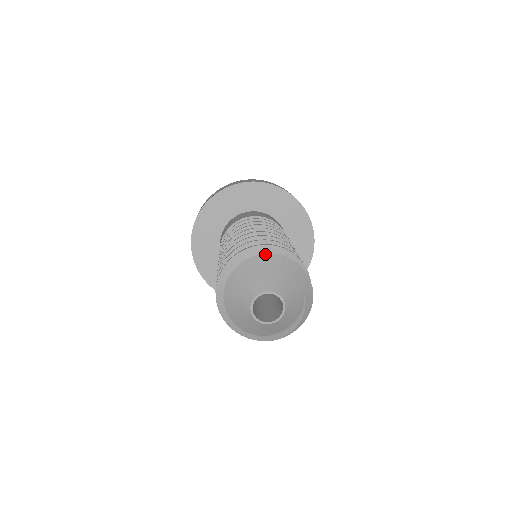
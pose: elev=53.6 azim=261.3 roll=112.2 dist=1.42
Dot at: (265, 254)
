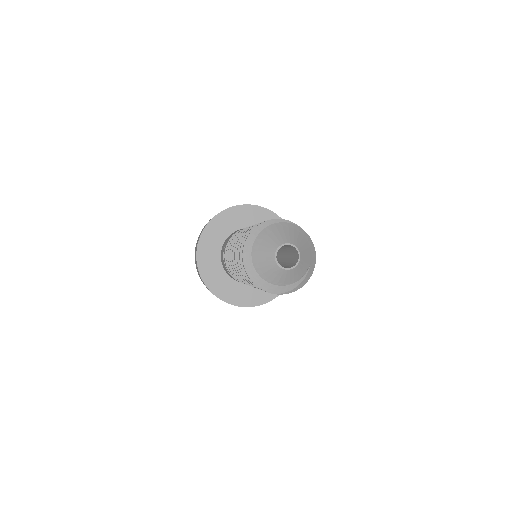
Dot at: (295, 225)
